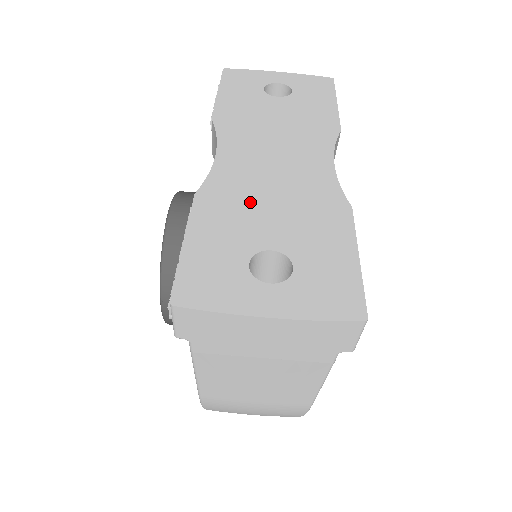
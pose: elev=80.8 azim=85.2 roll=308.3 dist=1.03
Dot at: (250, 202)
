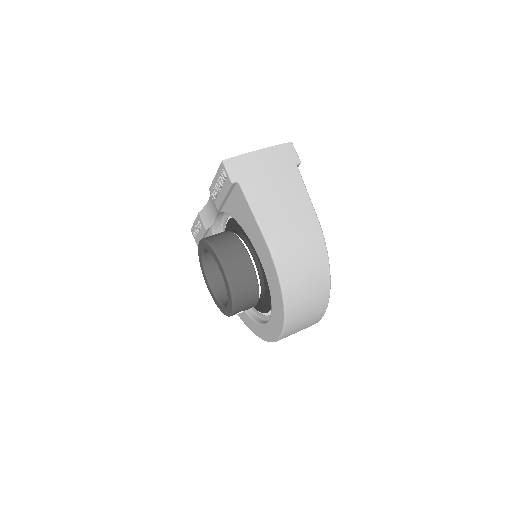
Dot at: occluded
